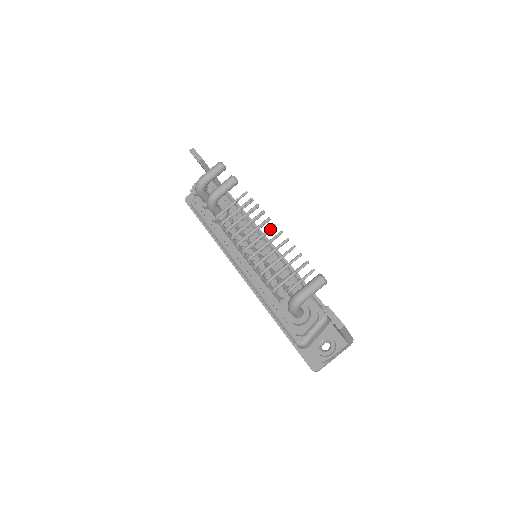
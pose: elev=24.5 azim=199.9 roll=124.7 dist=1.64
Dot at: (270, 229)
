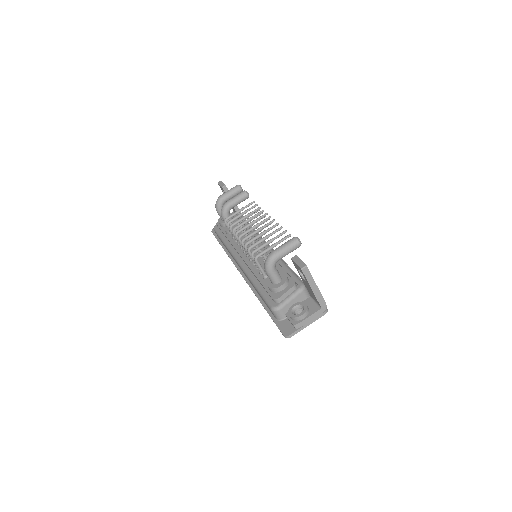
Dot at: (265, 219)
